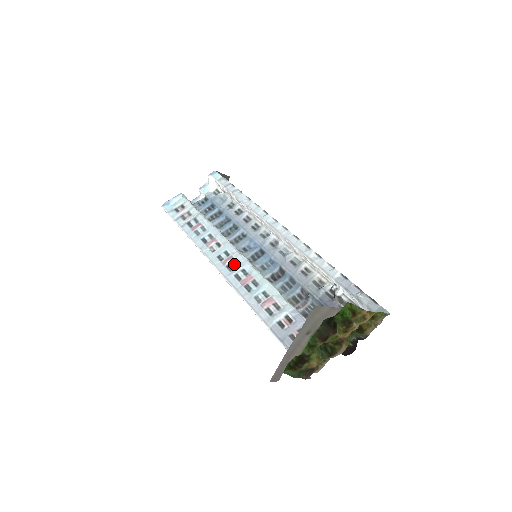
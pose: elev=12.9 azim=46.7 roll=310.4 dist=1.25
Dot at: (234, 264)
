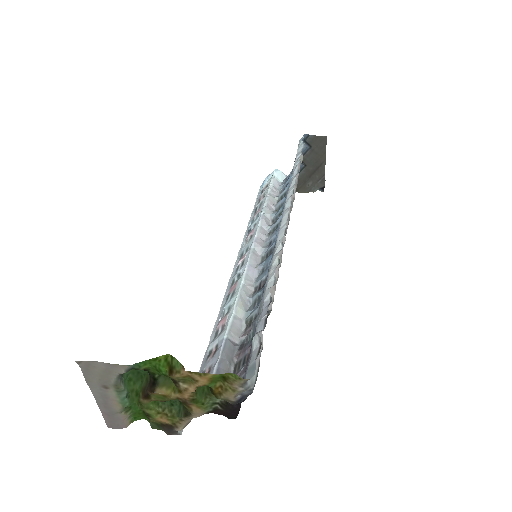
Dot at: (241, 265)
